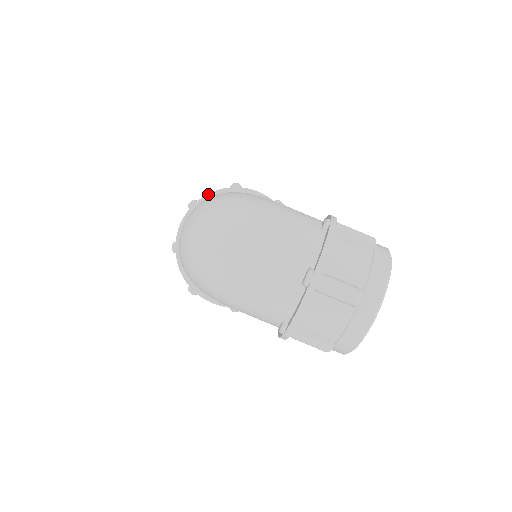
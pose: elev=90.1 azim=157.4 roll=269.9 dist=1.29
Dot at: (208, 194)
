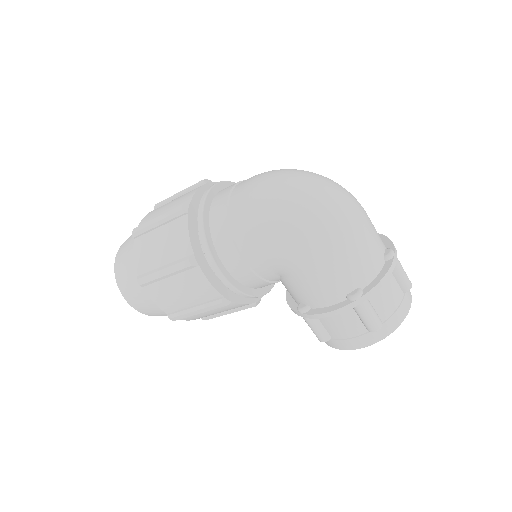
Dot at: occluded
